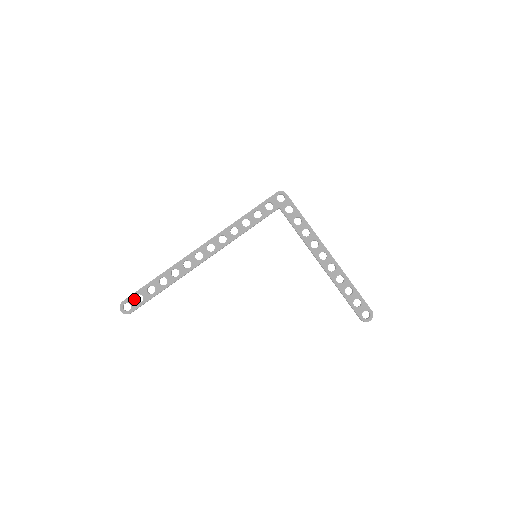
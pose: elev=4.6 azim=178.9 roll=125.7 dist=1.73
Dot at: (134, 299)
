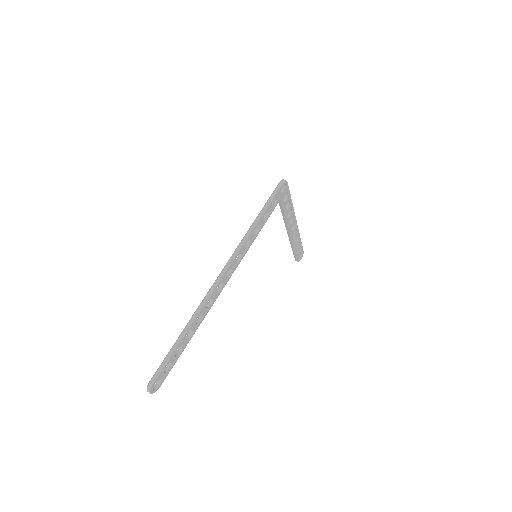
Dot at: (163, 373)
